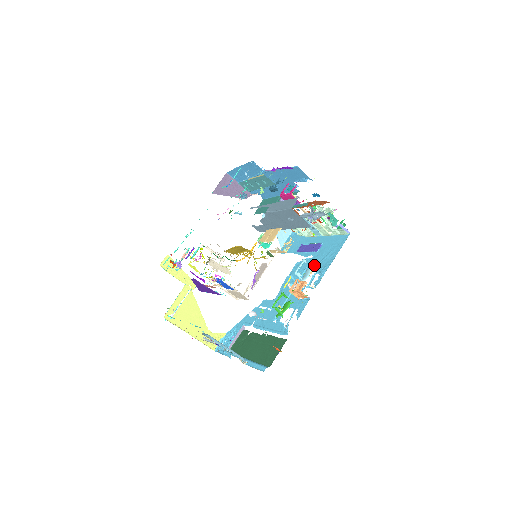
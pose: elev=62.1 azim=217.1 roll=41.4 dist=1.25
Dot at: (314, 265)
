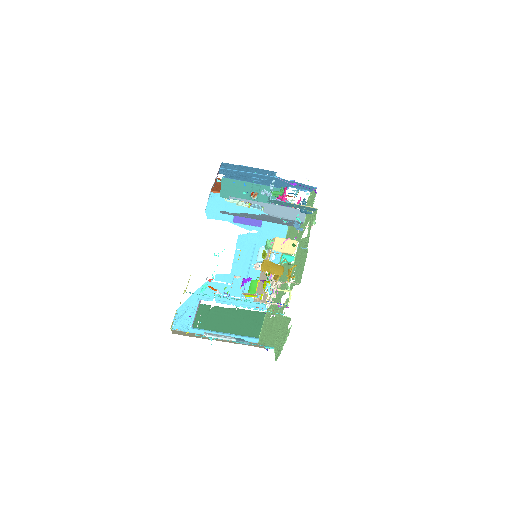
Dot at: (264, 242)
